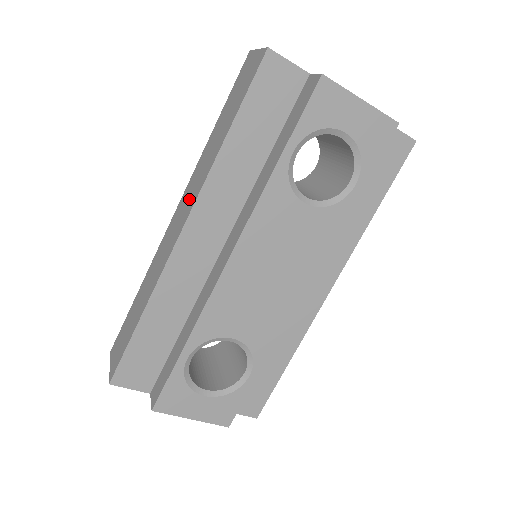
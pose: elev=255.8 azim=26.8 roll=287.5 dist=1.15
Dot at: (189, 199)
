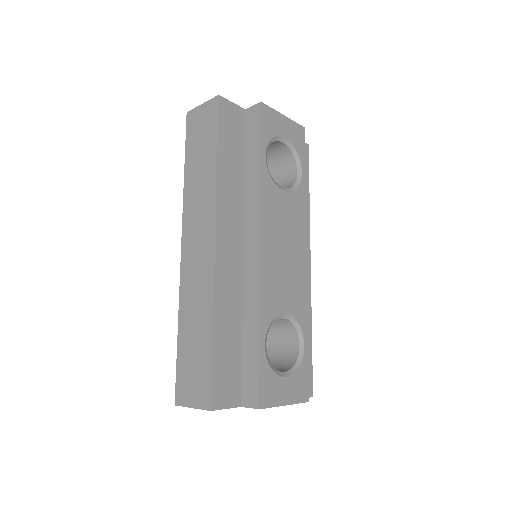
Dot at: (201, 222)
